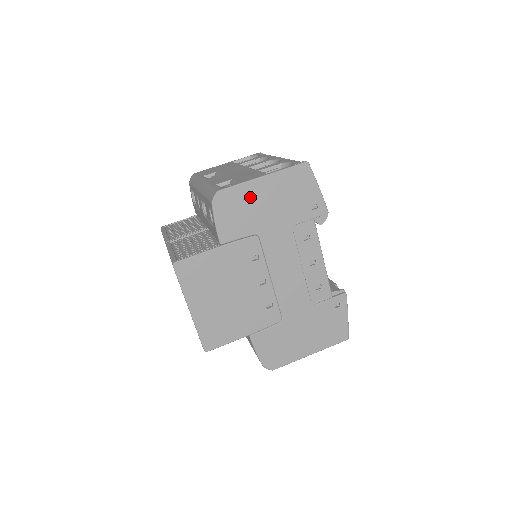
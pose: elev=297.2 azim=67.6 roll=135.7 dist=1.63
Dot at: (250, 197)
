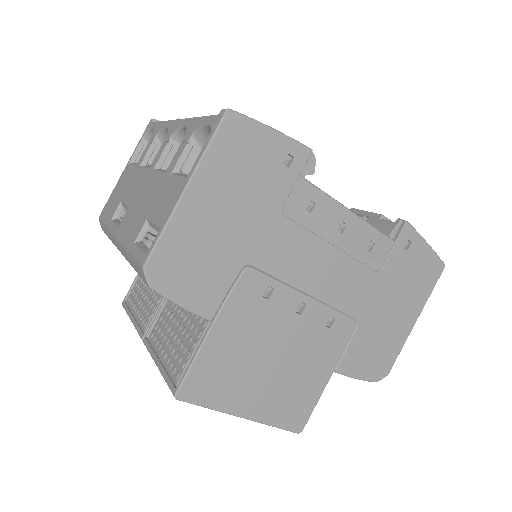
Dot at: (193, 232)
